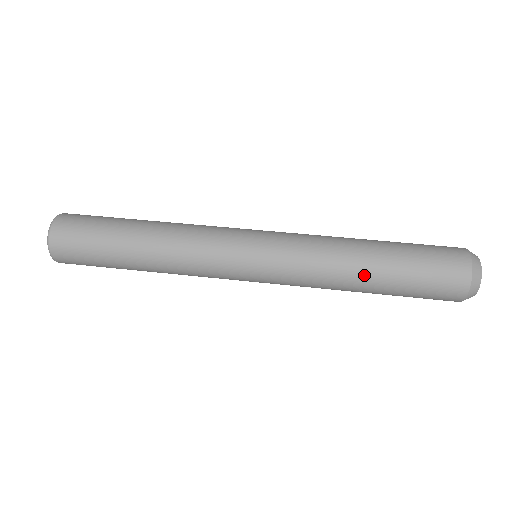
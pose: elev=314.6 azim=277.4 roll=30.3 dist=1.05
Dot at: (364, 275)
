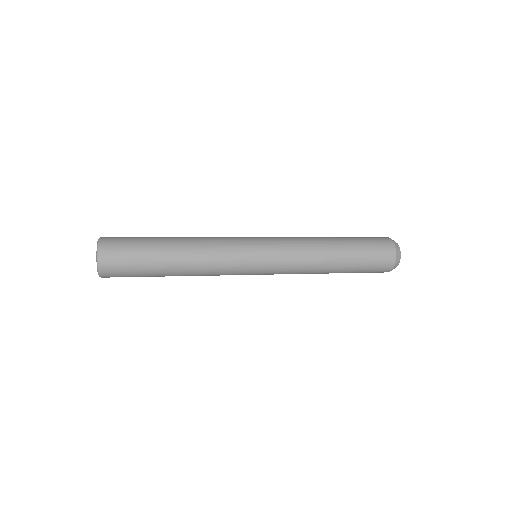
Dot at: (329, 238)
